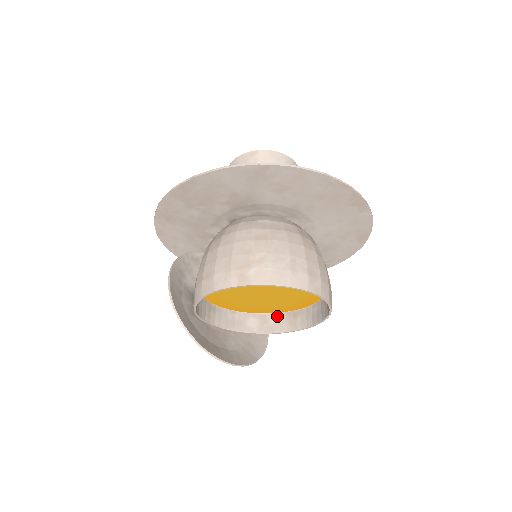
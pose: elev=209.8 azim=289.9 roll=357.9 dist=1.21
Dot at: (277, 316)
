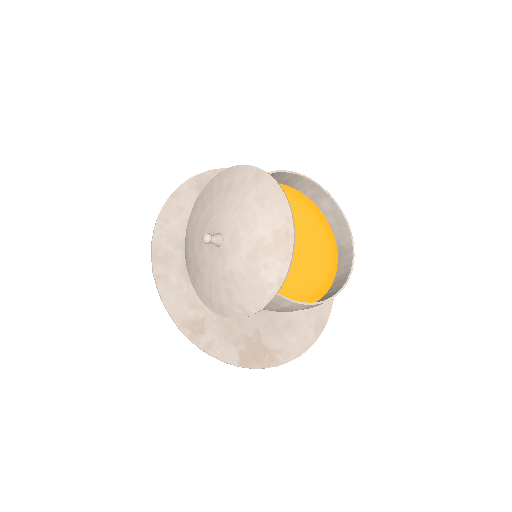
Dot at: (272, 301)
